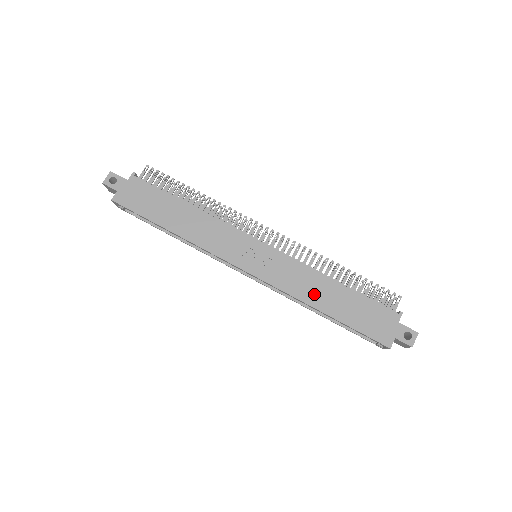
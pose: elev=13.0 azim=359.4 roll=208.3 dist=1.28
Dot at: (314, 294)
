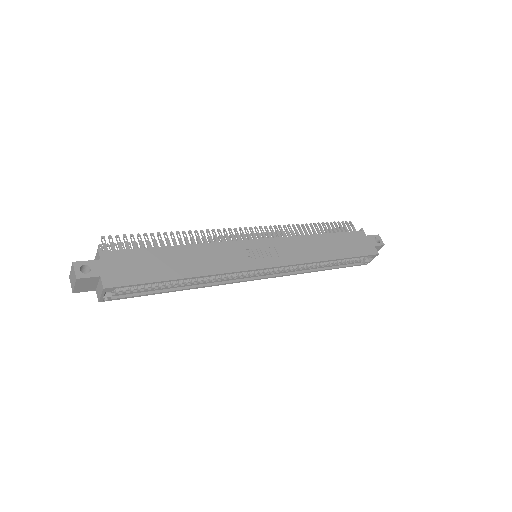
Dot at: (318, 251)
